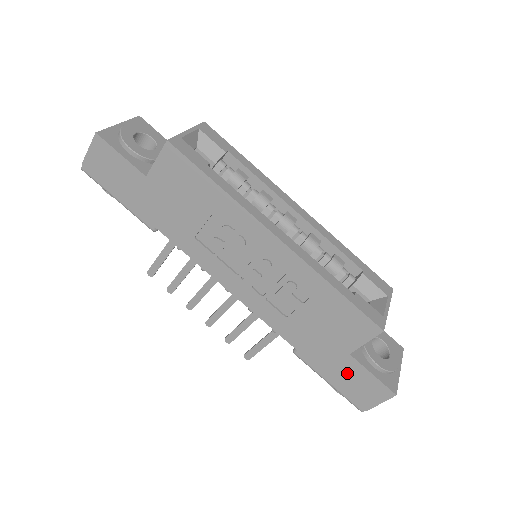
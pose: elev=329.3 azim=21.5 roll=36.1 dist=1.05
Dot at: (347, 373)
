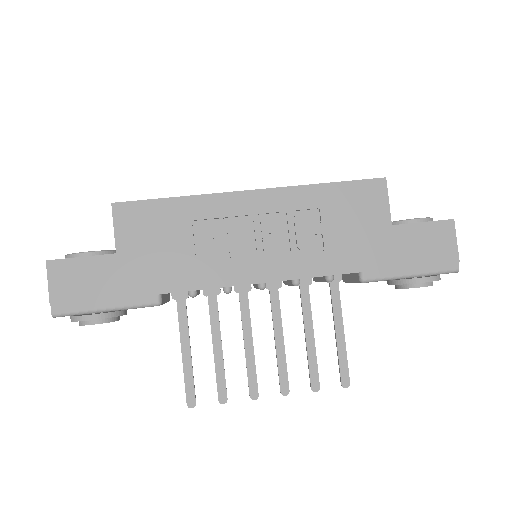
Dot at: (410, 245)
